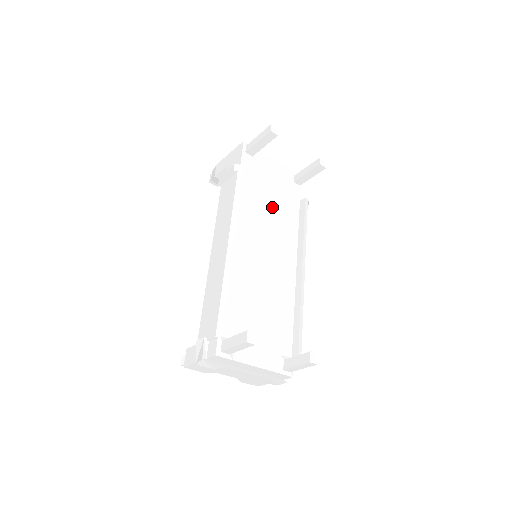
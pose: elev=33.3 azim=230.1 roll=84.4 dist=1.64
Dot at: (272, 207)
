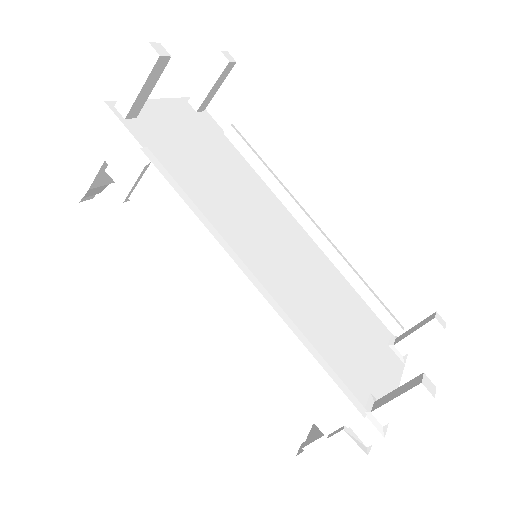
Dot at: (221, 174)
